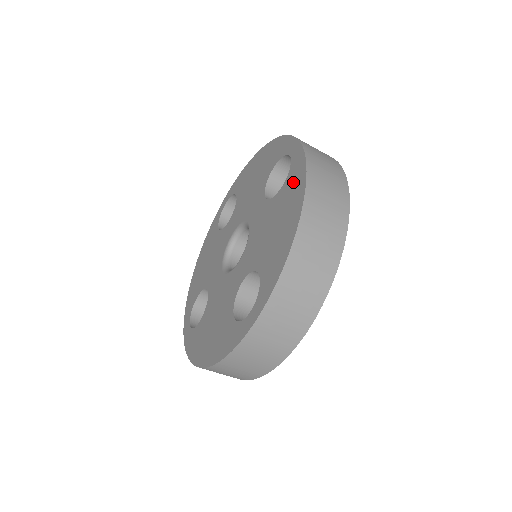
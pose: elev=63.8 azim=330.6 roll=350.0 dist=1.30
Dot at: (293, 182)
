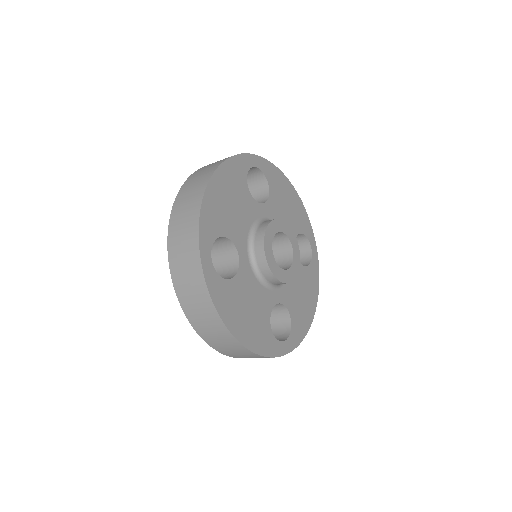
Dot at: occluded
